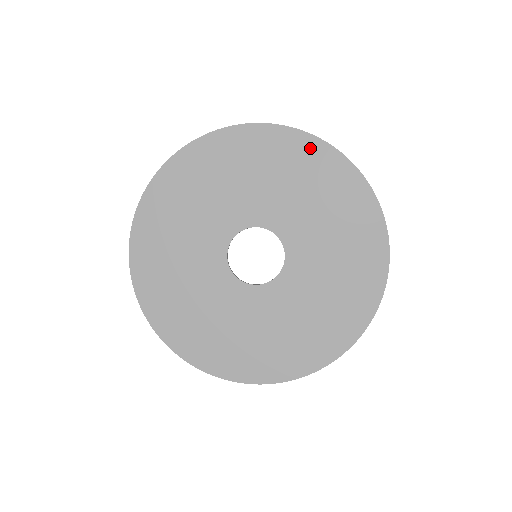
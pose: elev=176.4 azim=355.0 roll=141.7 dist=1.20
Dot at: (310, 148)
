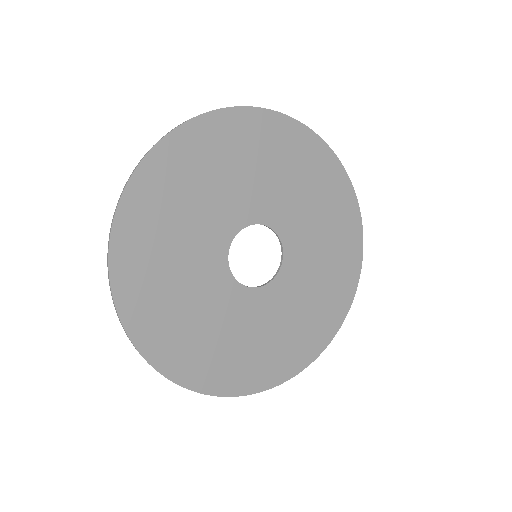
Dot at: (352, 215)
